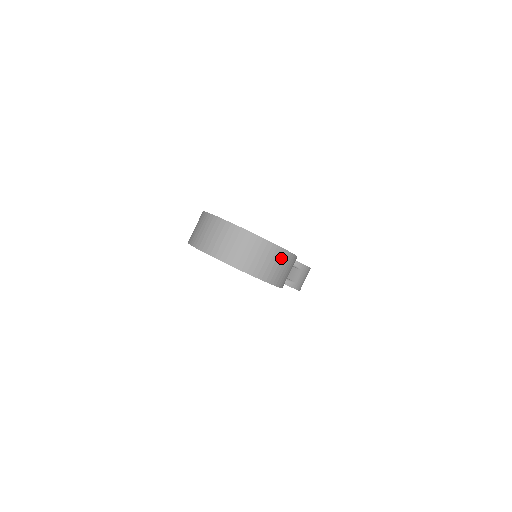
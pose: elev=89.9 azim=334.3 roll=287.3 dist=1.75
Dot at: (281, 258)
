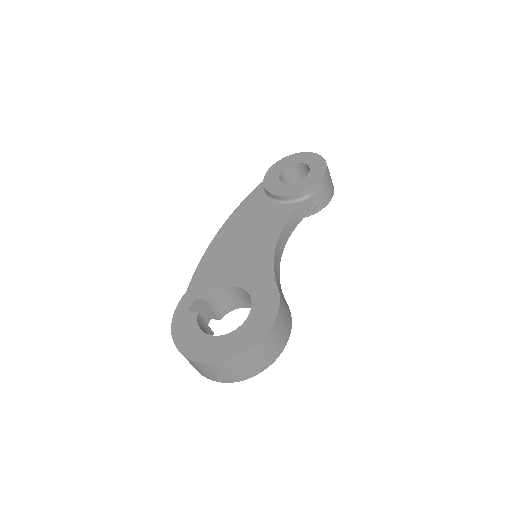
Dot at: (261, 349)
